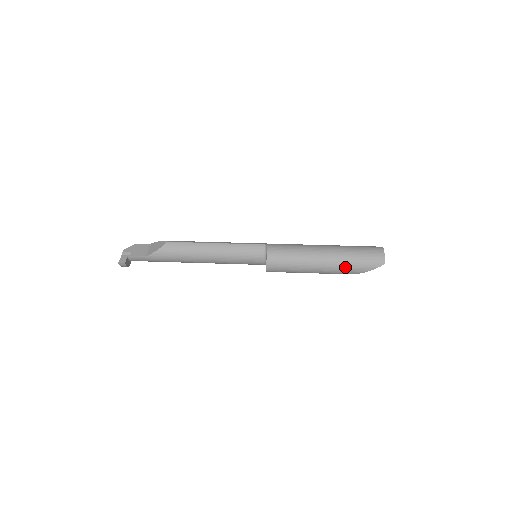
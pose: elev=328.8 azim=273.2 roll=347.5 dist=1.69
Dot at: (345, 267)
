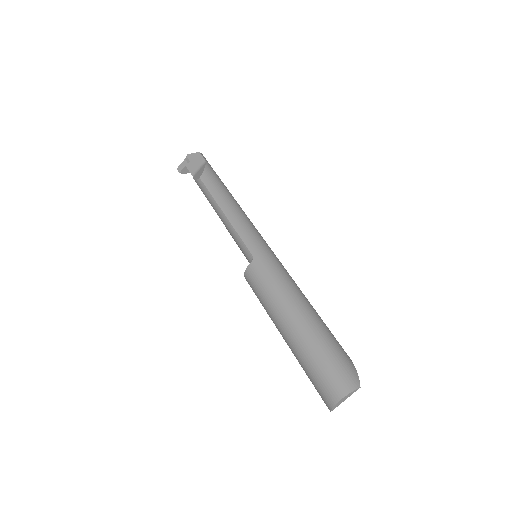
Dot at: (299, 363)
